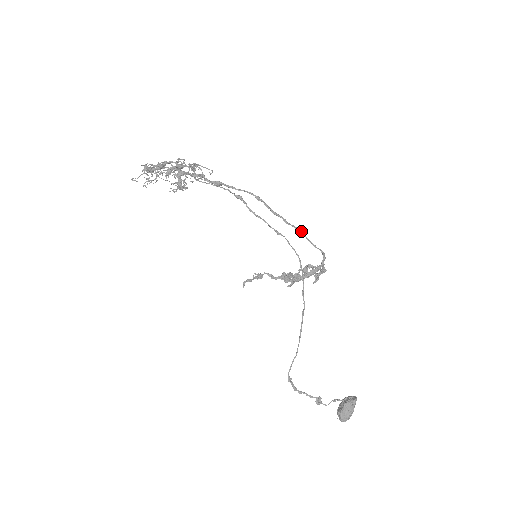
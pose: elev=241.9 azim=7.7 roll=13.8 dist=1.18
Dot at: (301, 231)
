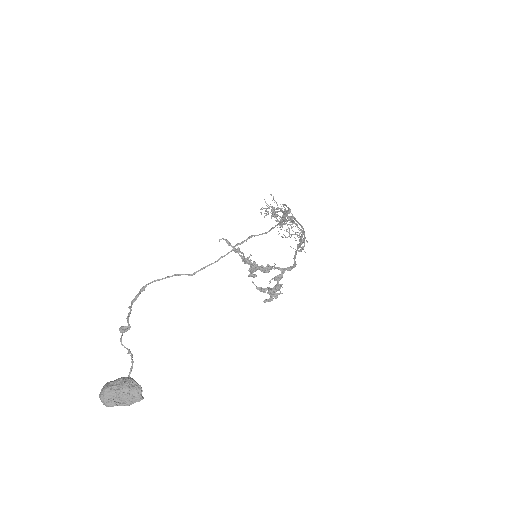
Dot at: (299, 246)
